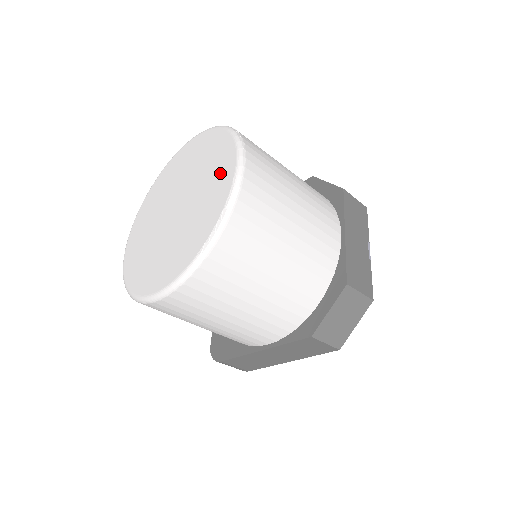
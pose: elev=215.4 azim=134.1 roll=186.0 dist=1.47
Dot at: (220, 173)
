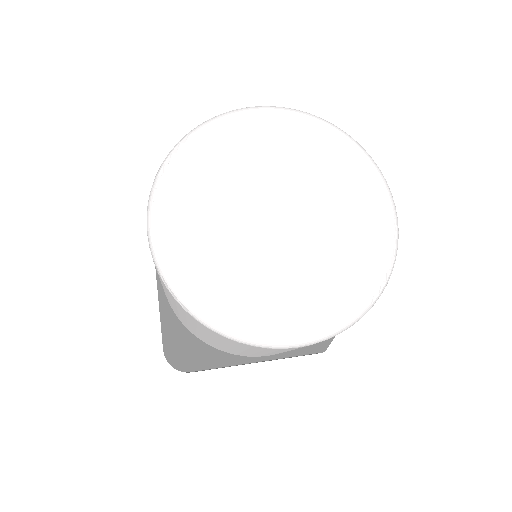
Dot at: (365, 202)
